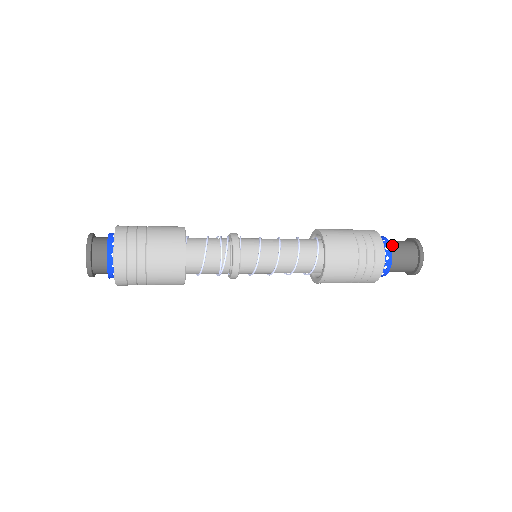
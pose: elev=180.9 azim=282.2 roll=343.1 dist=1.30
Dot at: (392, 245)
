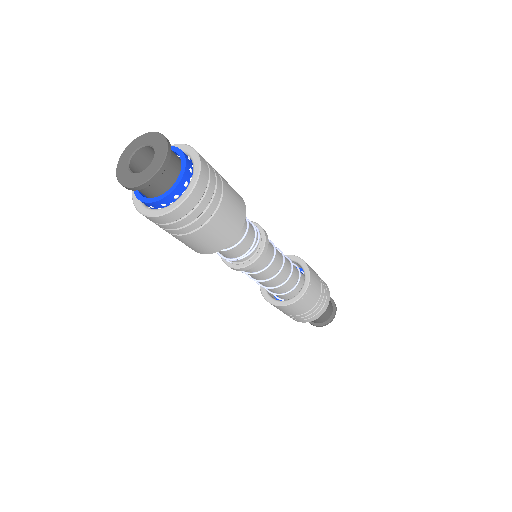
Dot at: occluded
